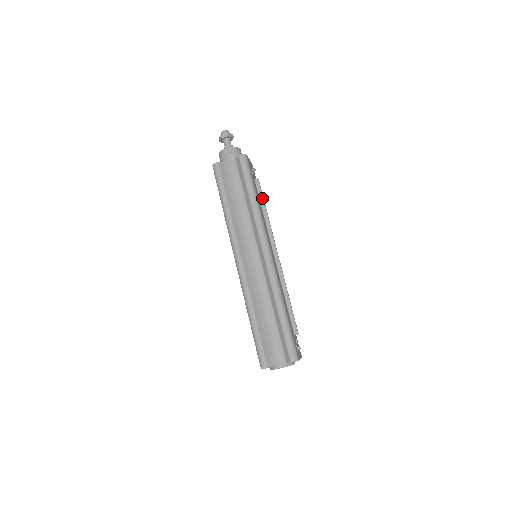
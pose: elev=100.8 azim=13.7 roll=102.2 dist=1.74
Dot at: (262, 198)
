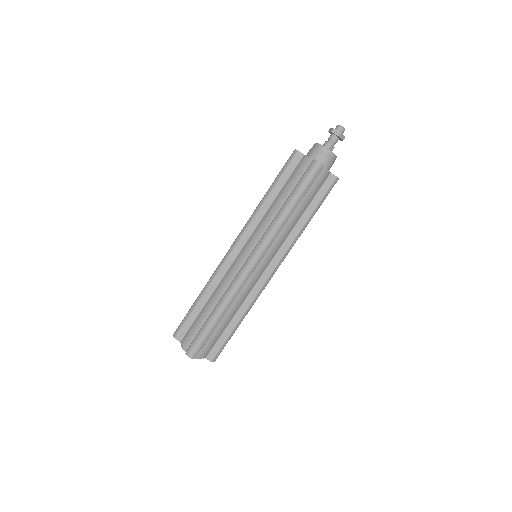
Dot at: occluded
